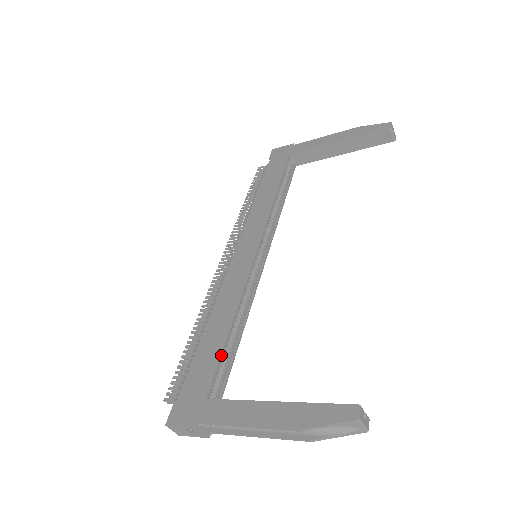
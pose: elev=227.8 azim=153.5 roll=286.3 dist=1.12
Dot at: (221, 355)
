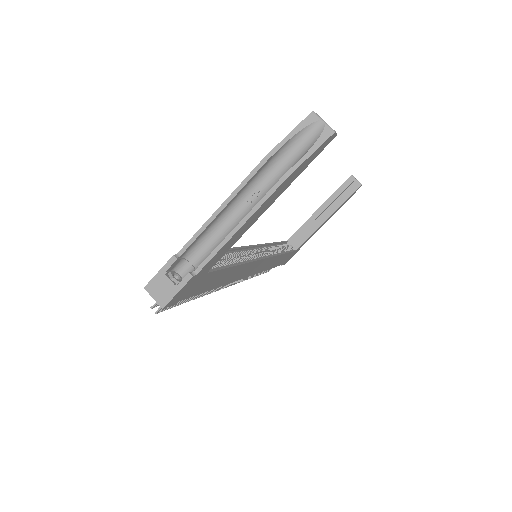
Dot at: occluded
